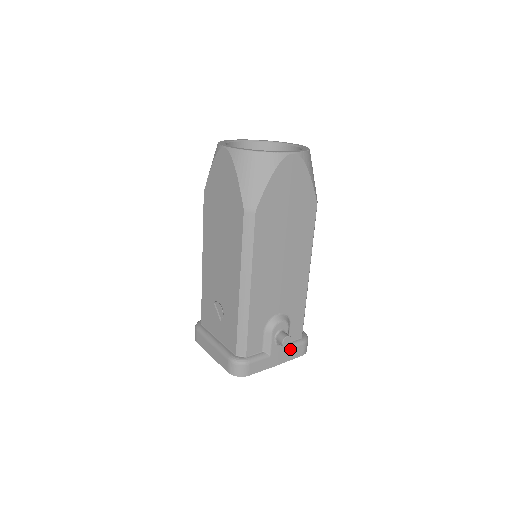
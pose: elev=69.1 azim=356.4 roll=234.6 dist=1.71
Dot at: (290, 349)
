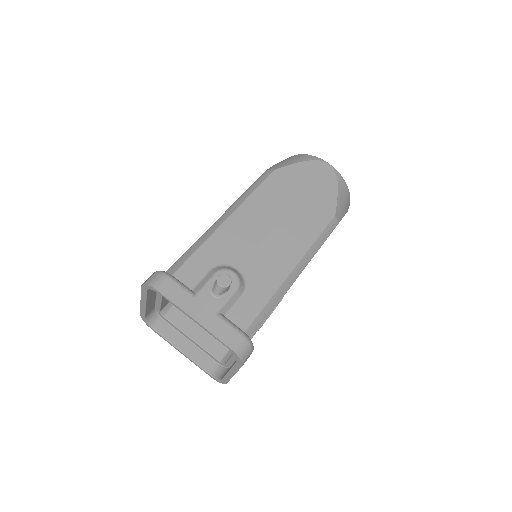
Dot at: (222, 319)
